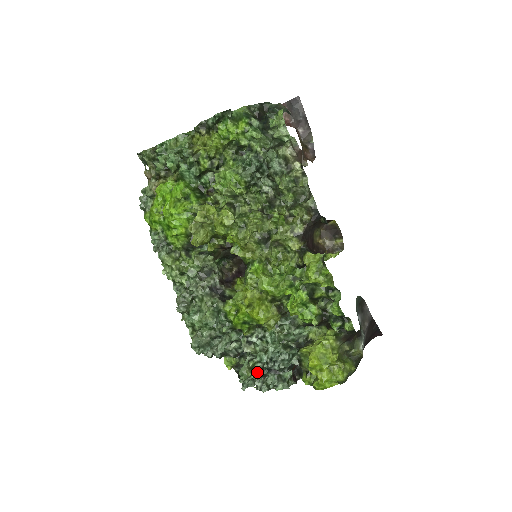
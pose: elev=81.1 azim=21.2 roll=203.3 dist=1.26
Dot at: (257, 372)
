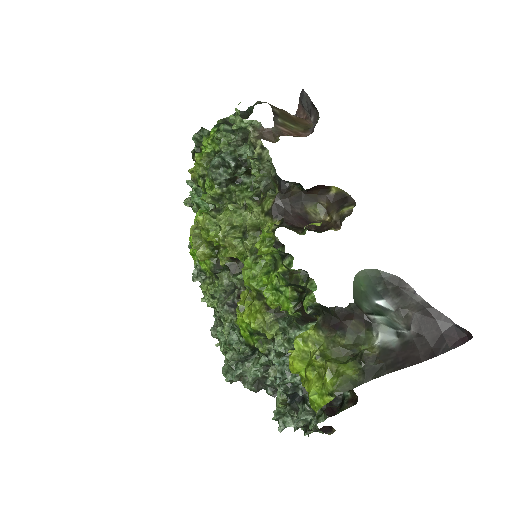
Dot at: (289, 404)
